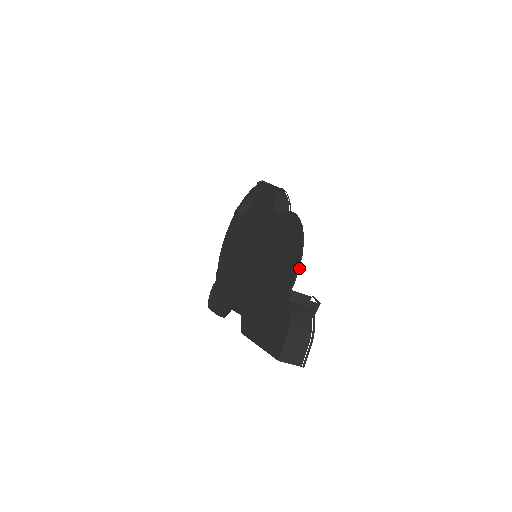
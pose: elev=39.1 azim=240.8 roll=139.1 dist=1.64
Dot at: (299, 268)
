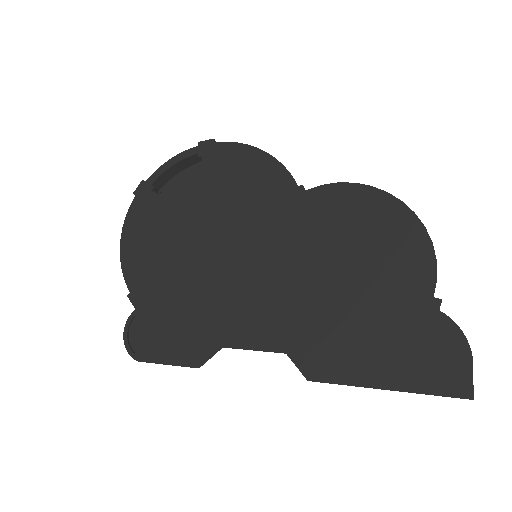
Dot at: (436, 261)
